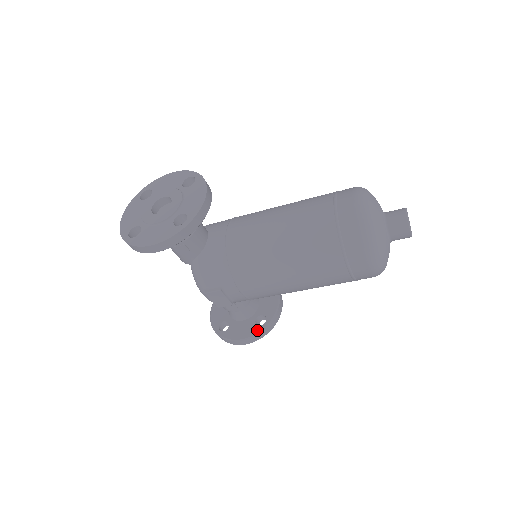
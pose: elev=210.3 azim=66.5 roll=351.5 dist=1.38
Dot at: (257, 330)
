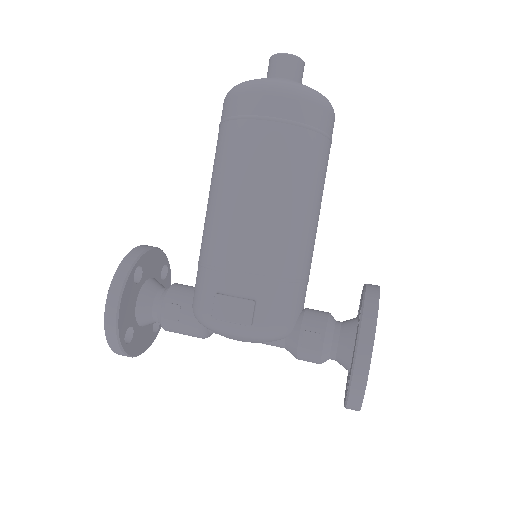
Dot at: (358, 325)
